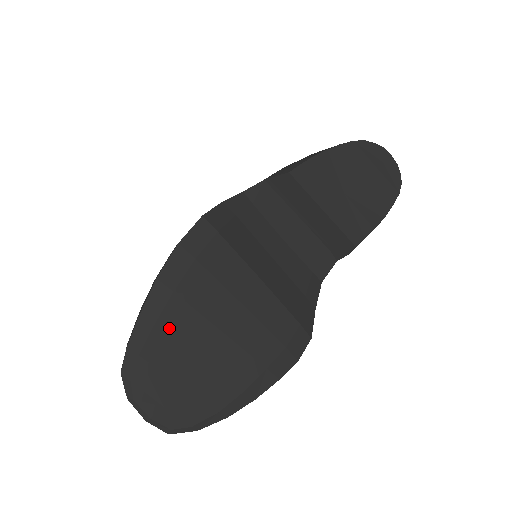
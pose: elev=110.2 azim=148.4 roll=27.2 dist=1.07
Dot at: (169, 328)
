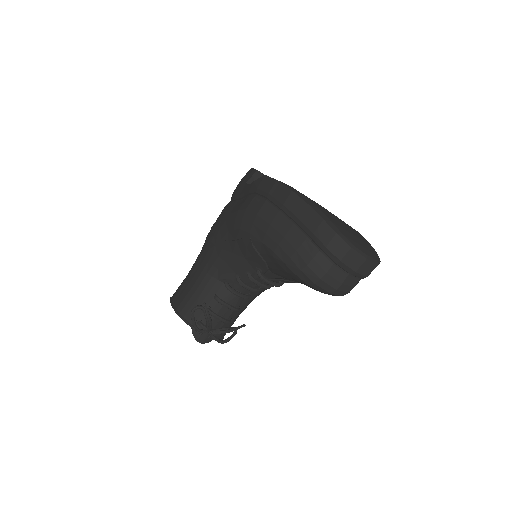
Dot at: (322, 210)
